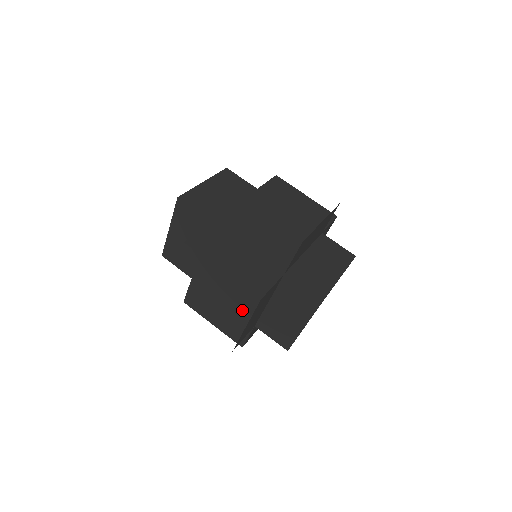
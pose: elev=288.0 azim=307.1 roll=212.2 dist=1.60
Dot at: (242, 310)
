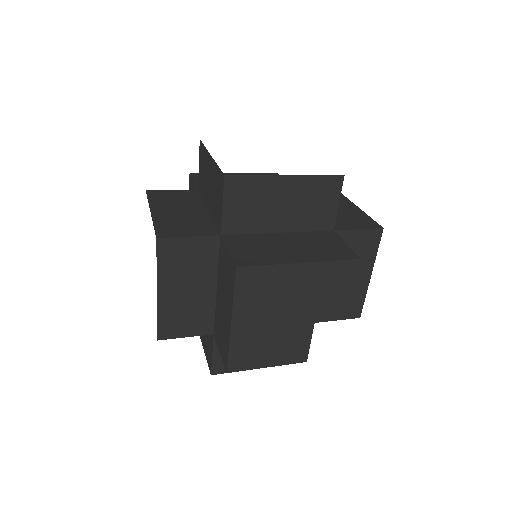
Dot at: occluded
